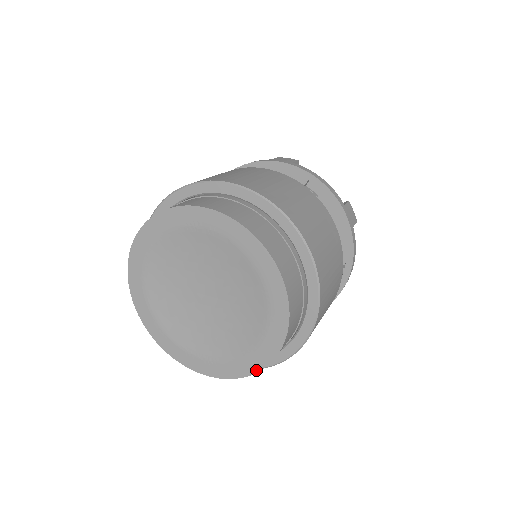
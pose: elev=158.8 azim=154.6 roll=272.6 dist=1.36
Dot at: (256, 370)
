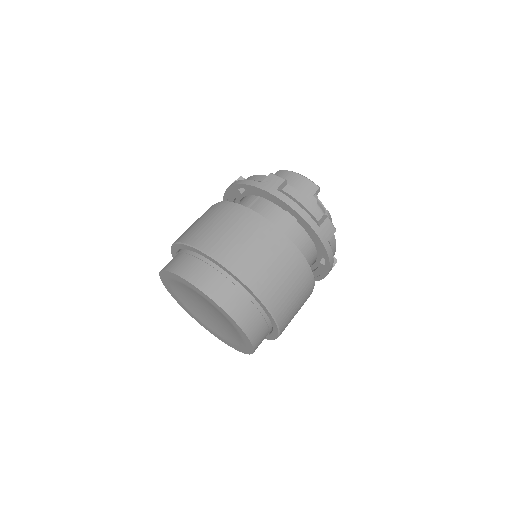
Dot at: (245, 353)
